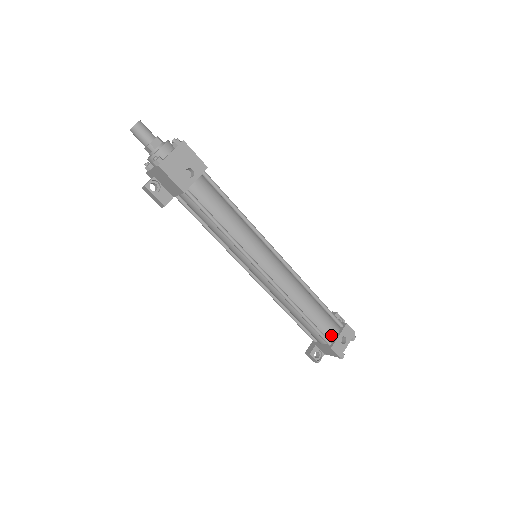
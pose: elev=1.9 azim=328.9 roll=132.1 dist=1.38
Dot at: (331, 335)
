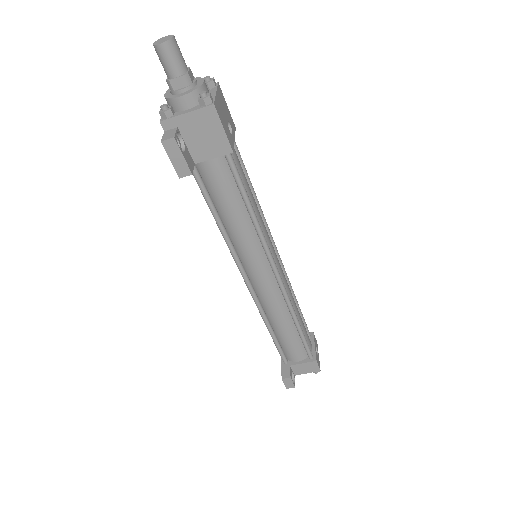
Dot at: (310, 347)
